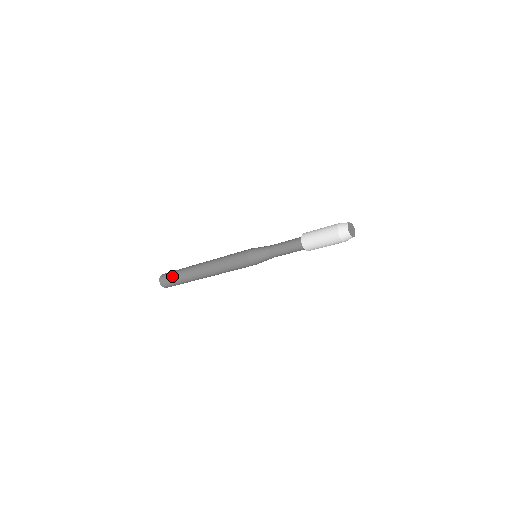
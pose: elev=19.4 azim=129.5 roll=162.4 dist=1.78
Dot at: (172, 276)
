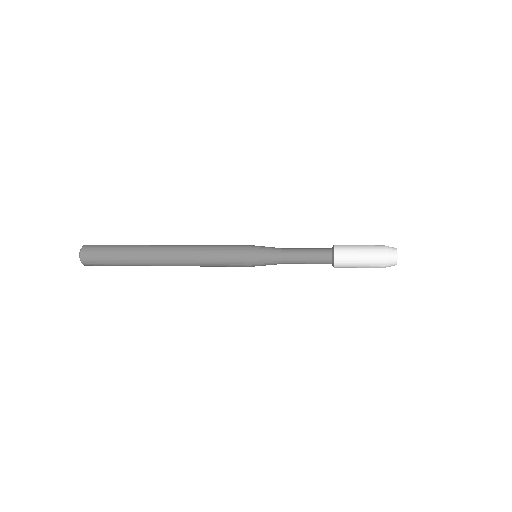
Dot at: (108, 258)
